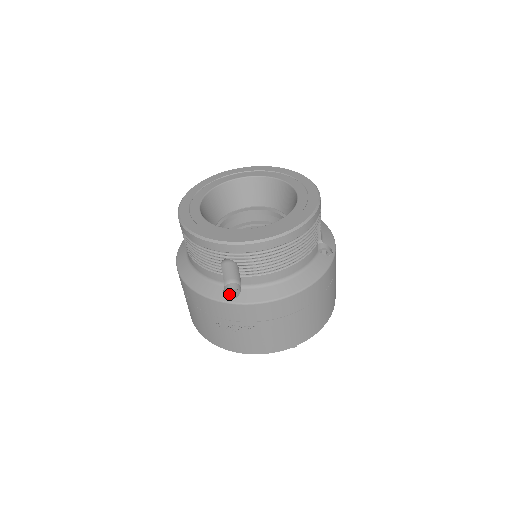
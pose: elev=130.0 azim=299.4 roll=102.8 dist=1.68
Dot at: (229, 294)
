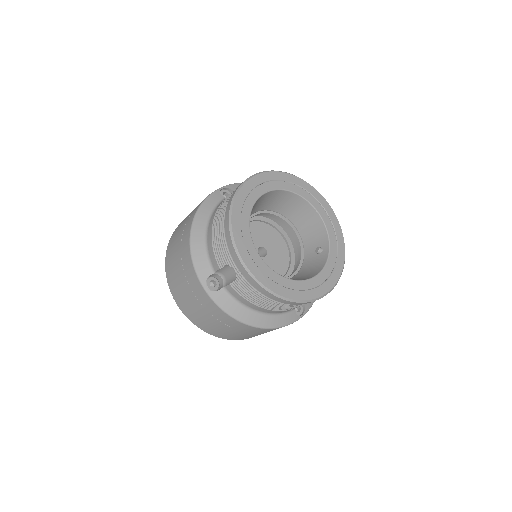
Dot at: occluded
